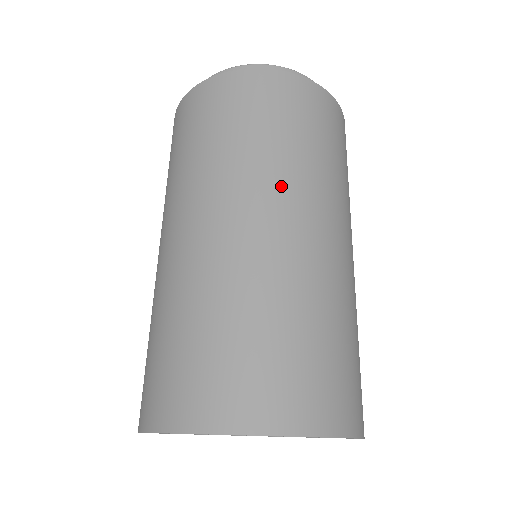
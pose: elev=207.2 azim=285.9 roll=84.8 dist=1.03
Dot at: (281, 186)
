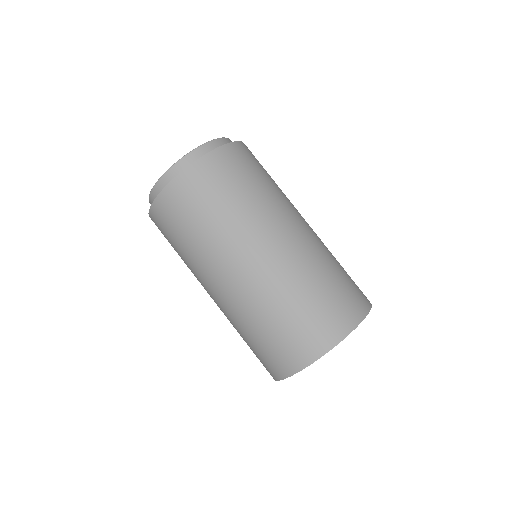
Dot at: (287, 207)
